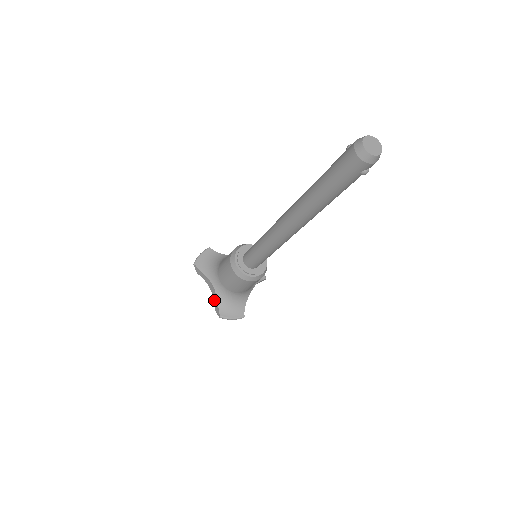
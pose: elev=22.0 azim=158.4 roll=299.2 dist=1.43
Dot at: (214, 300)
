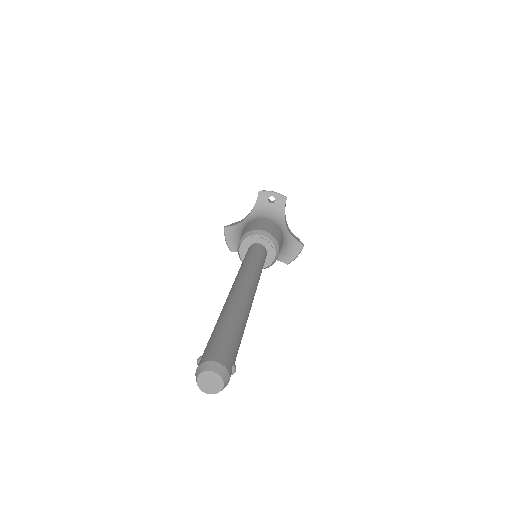
Dot at: occluded
